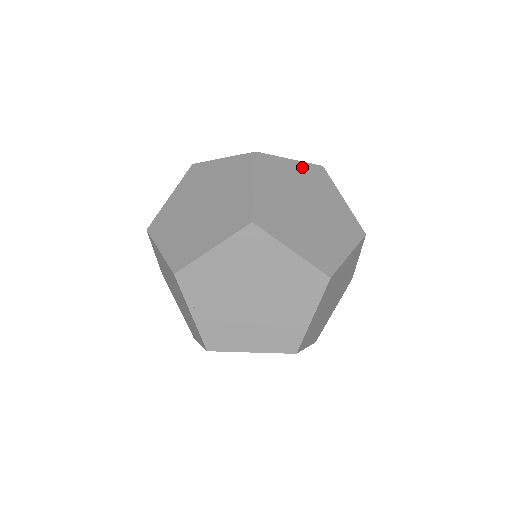
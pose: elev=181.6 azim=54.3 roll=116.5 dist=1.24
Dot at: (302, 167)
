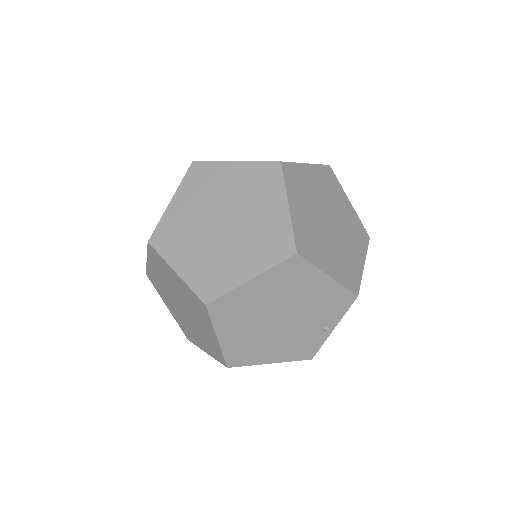
Dot at: occluded
